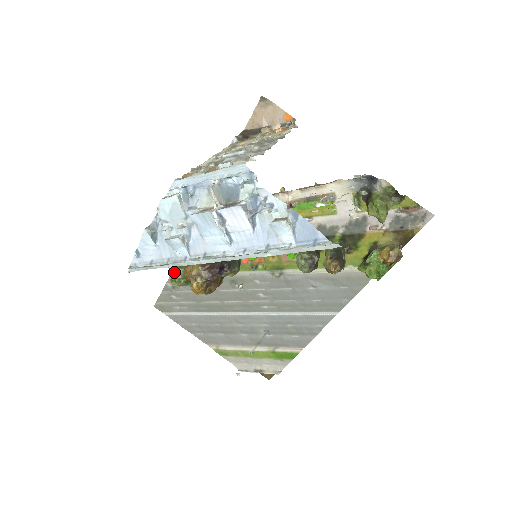
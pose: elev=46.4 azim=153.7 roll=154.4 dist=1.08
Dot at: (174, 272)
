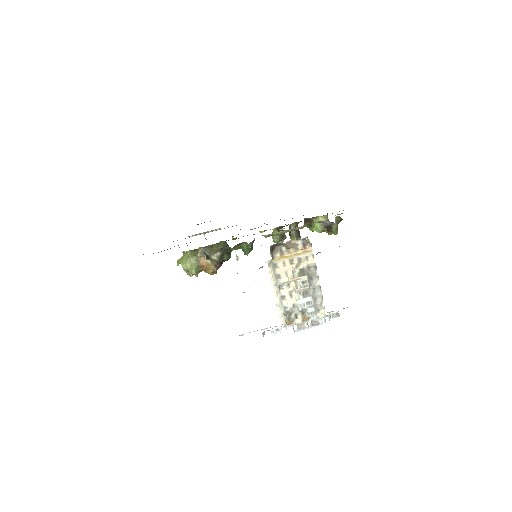
Dot at: (193, 274)
